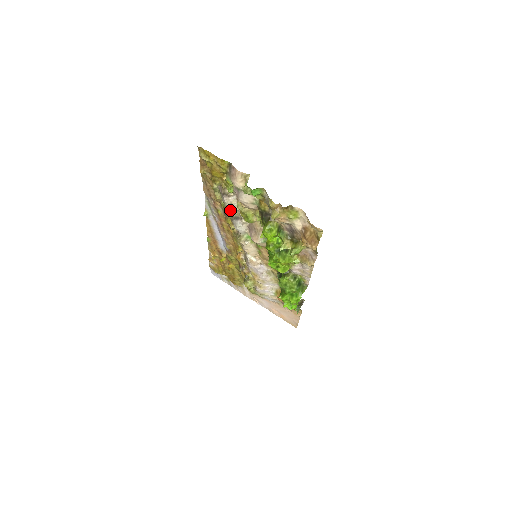
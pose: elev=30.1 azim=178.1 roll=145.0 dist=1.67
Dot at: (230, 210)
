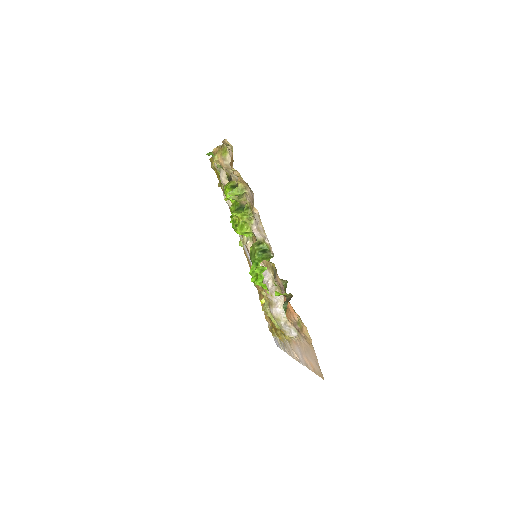
Dot at: occluded
